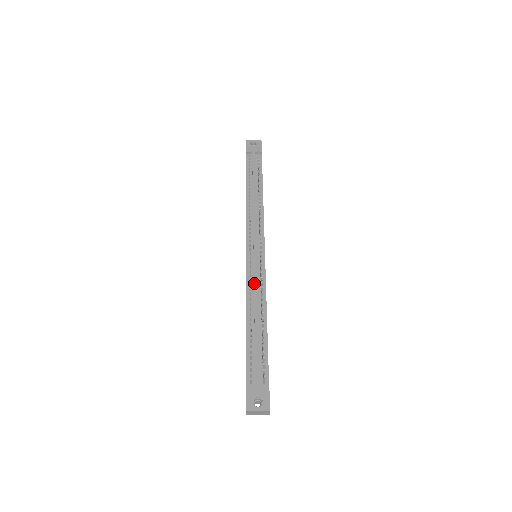
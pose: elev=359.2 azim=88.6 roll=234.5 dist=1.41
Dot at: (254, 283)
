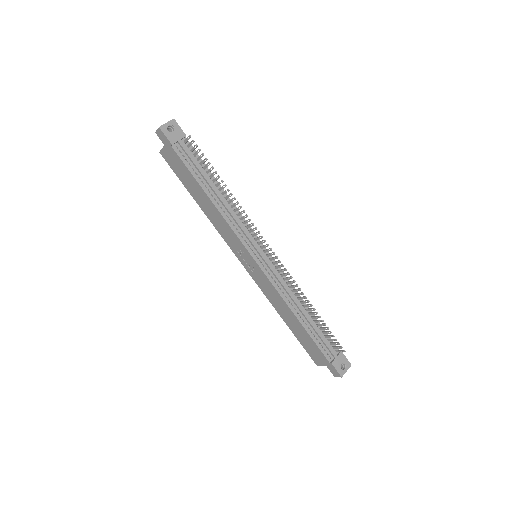
Dot at: (284, 287)
